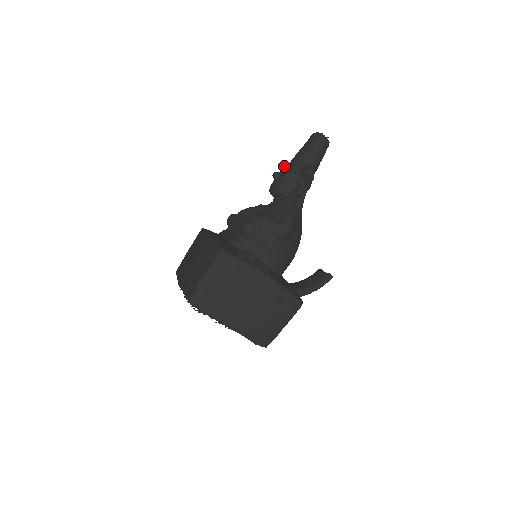
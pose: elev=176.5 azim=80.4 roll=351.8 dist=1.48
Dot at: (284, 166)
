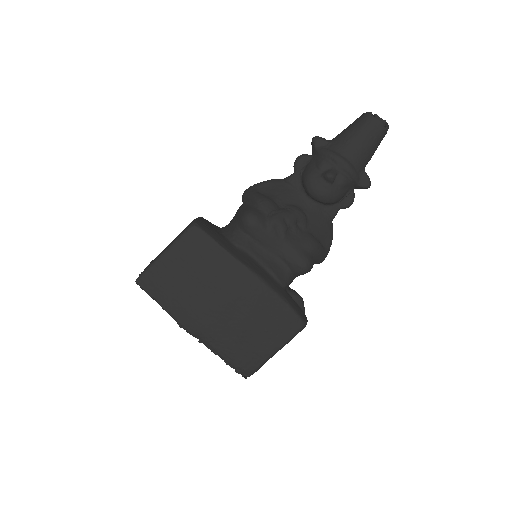
Dot at: (341, 164)
